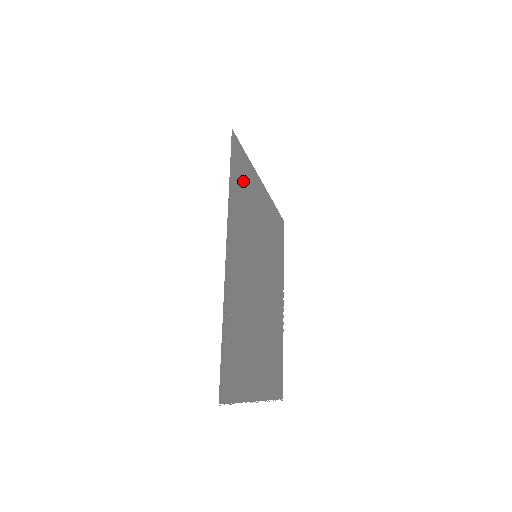
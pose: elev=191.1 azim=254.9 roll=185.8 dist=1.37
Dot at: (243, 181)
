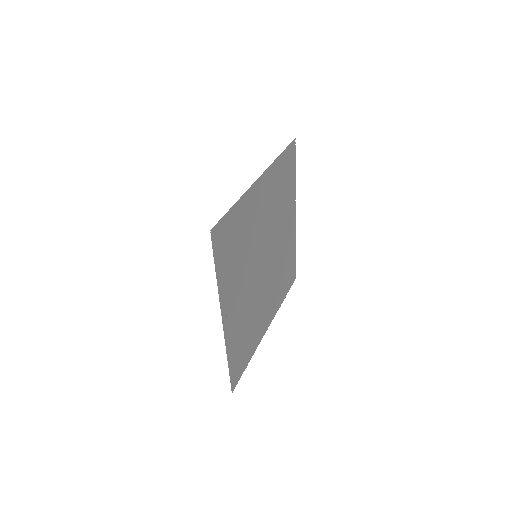
Dot at: (232, 238)
